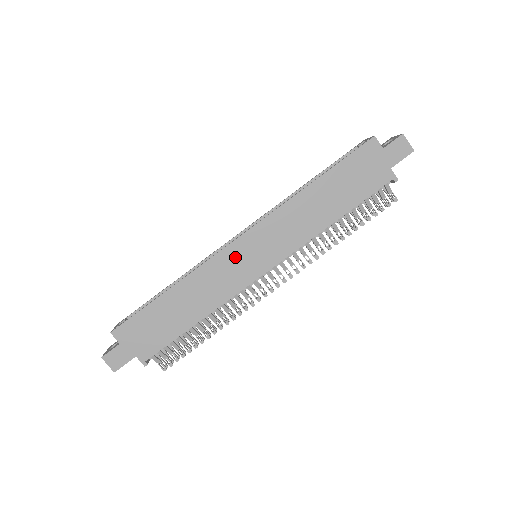
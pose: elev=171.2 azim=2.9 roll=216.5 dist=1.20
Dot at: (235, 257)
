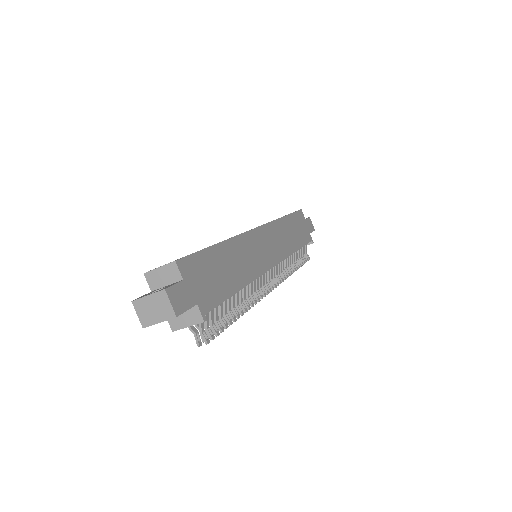
Dot at: (258, 242)
